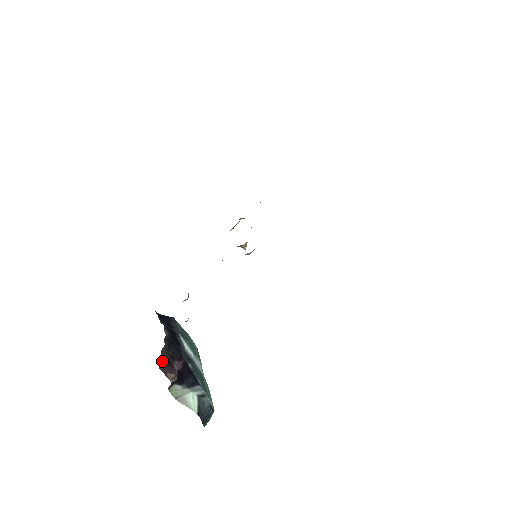
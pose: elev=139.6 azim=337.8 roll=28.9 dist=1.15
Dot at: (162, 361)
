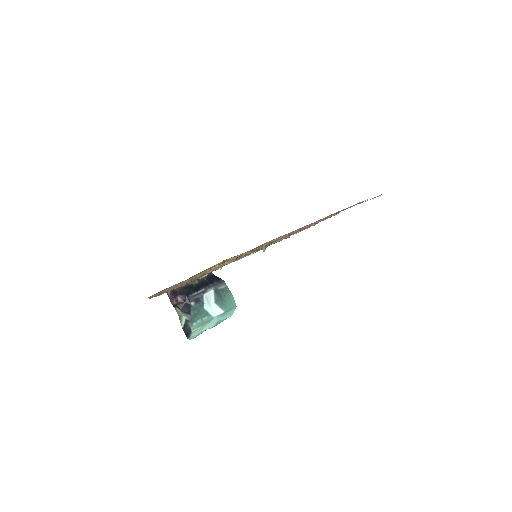
Dot at: (171, 291)
